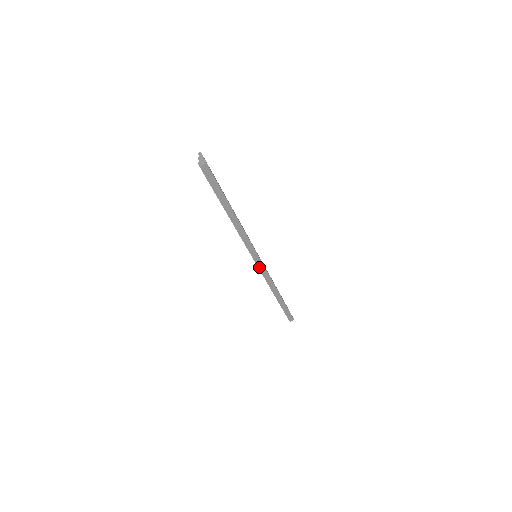
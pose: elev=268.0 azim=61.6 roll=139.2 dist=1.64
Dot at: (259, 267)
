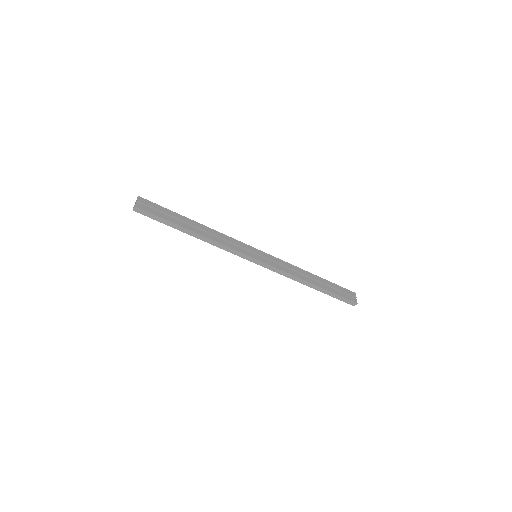
Dot at: (262, 265)
